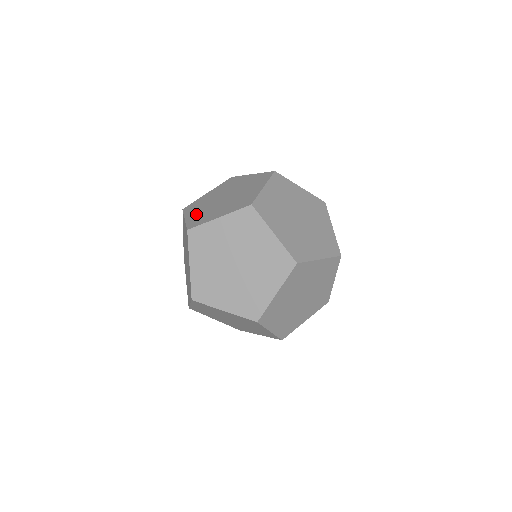
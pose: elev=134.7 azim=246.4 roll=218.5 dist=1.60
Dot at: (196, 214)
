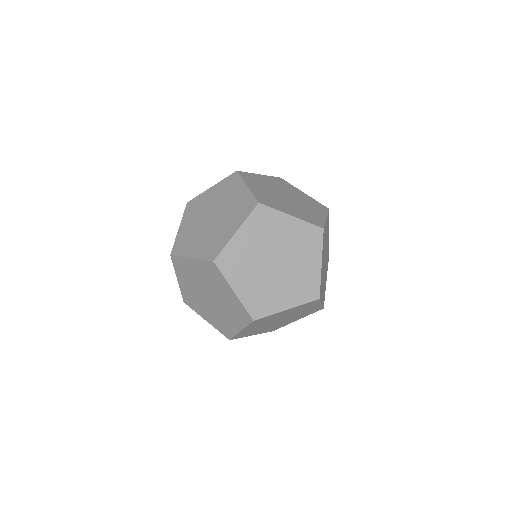
Dot at: occluded
